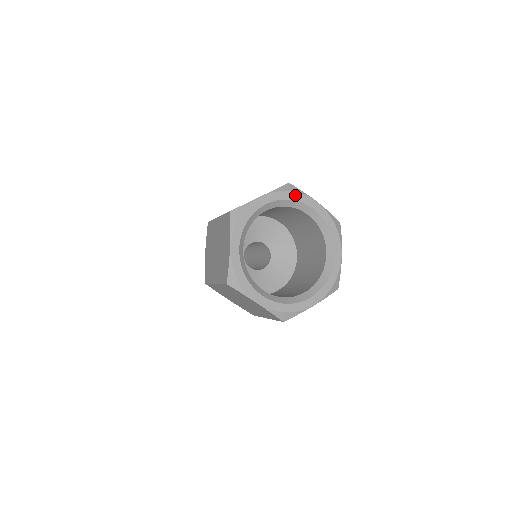
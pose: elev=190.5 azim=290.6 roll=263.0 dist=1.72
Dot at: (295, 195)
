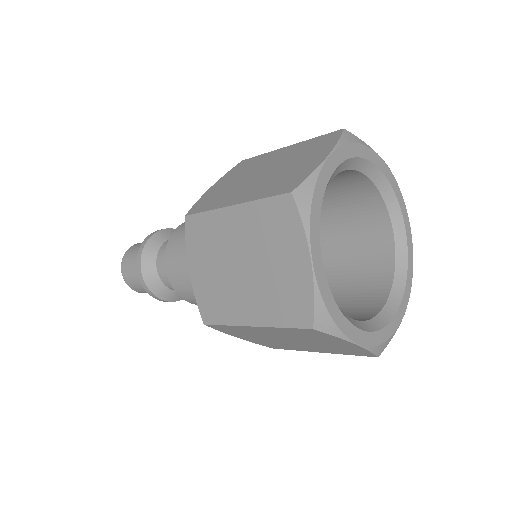
Dot at: (401, 198)
